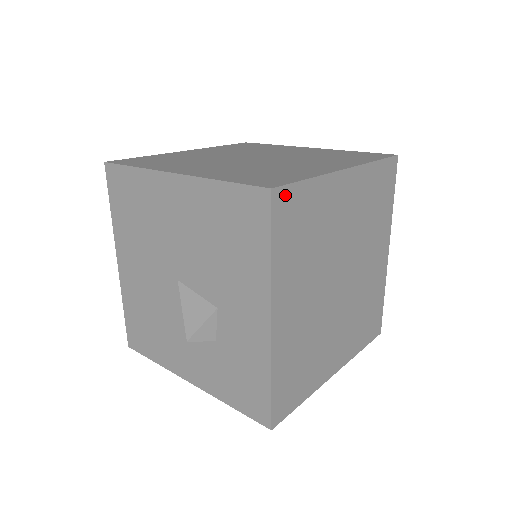
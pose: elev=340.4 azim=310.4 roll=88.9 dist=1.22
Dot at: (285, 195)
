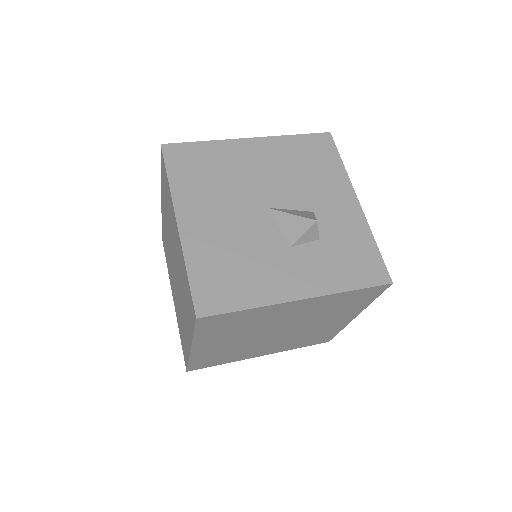
Dot at: occluded
